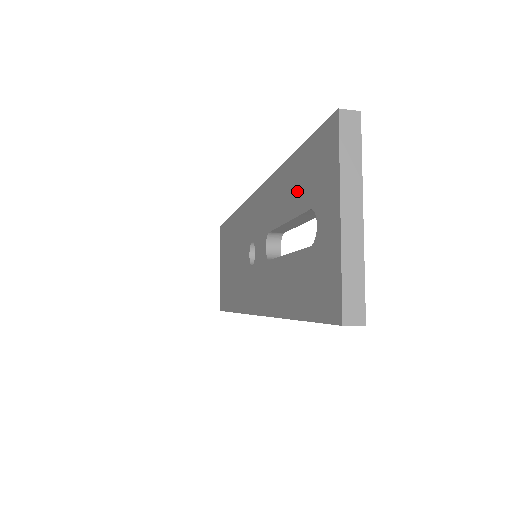
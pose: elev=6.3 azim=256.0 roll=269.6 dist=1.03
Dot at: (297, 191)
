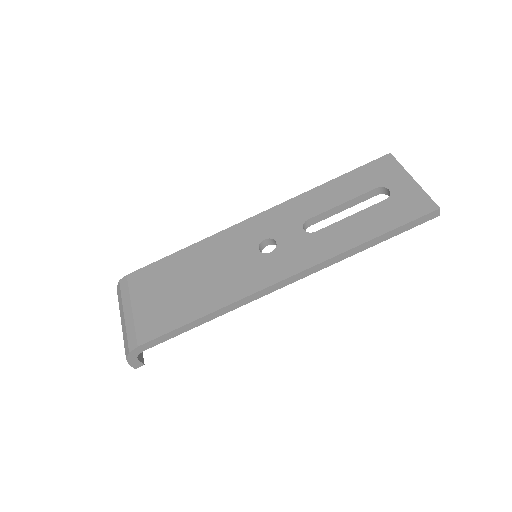
Dot at: (353, 187)
